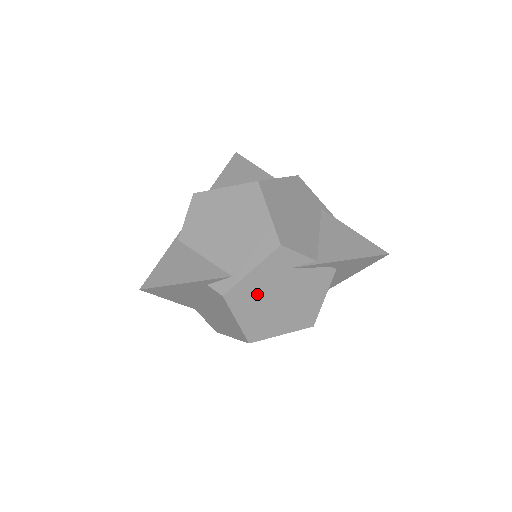
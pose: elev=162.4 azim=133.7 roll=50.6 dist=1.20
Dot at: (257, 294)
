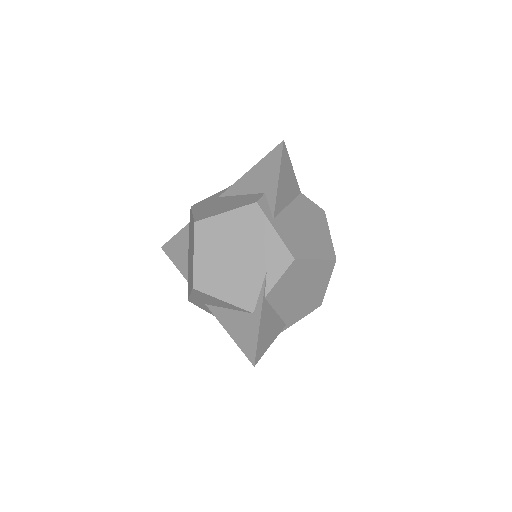
Dot at: occluded
